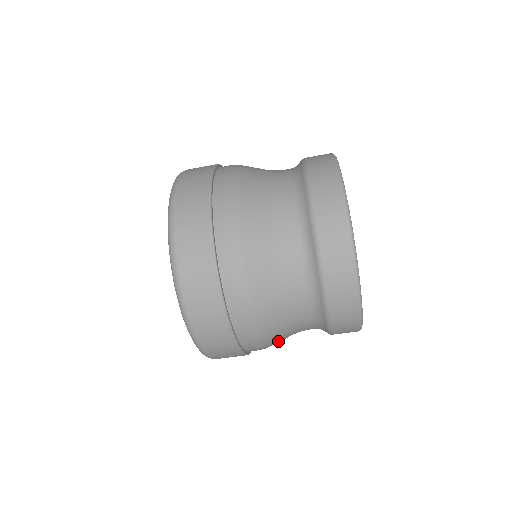
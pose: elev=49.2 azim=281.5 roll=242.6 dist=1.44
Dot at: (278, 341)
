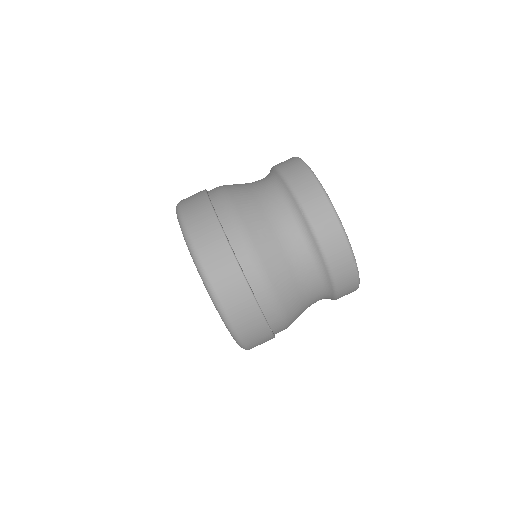
Dot at: (285, 289)
